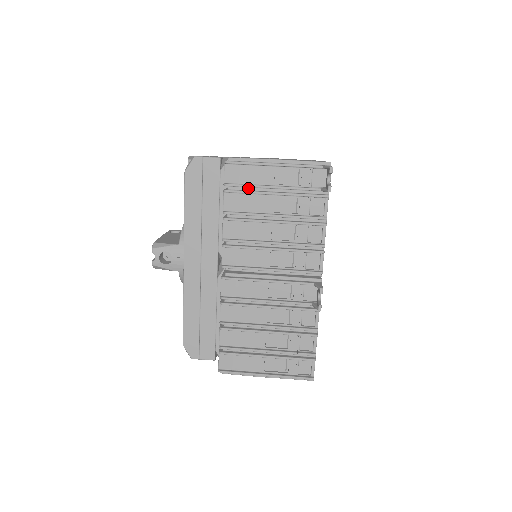
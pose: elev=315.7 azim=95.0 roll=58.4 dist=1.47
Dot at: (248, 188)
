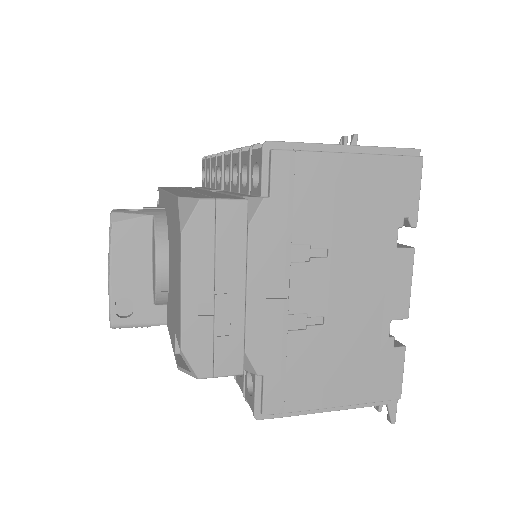
Dot at: occluded
